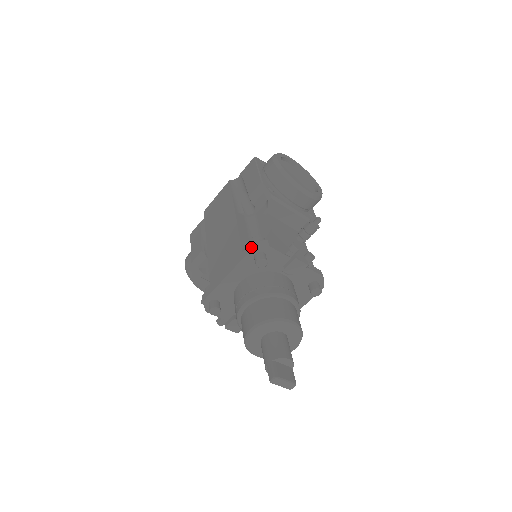
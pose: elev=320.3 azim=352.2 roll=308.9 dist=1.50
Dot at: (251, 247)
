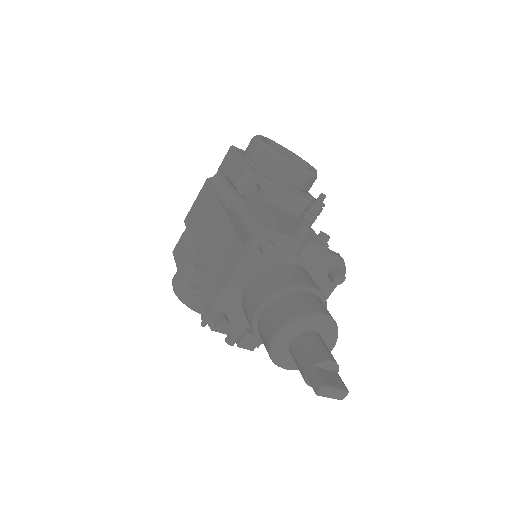
Dot at: (253, 236)
